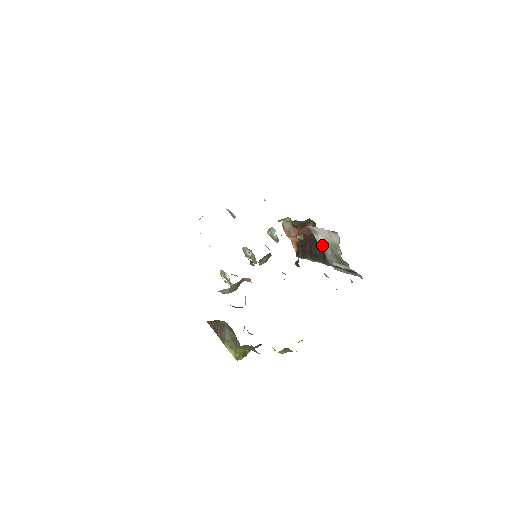
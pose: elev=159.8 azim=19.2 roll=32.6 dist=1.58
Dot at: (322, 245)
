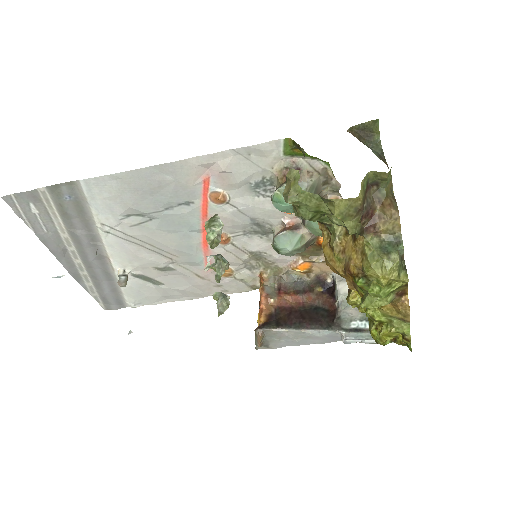
Dot at: (346, 296)
